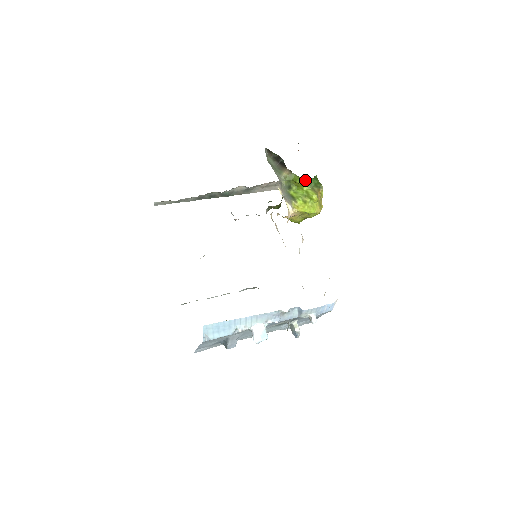
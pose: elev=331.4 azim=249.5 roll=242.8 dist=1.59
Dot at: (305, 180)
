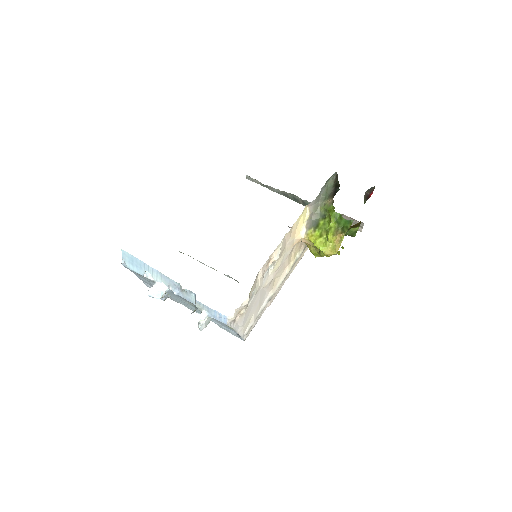
Dot at: (339, 217)
